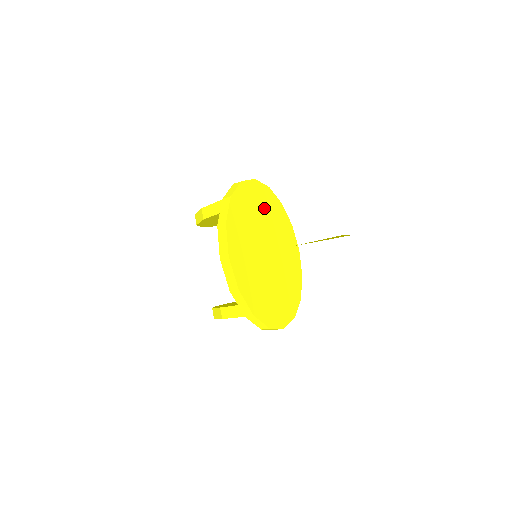
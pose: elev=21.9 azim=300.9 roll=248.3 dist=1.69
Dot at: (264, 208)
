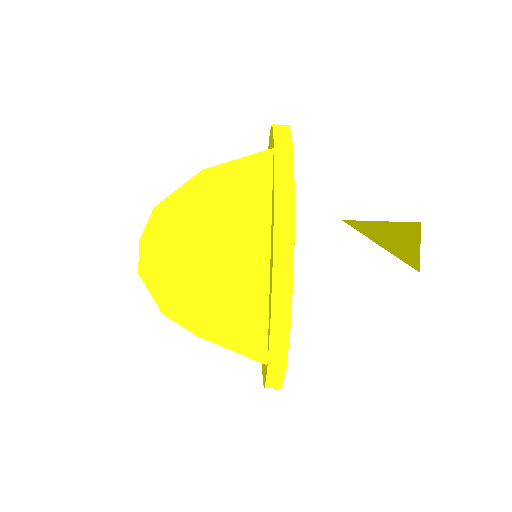
Dot at: occluded
